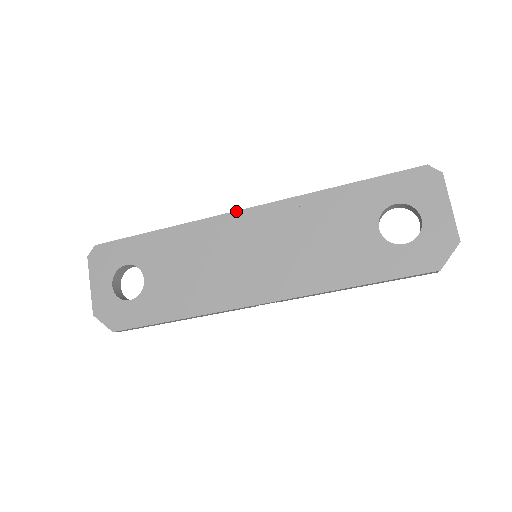
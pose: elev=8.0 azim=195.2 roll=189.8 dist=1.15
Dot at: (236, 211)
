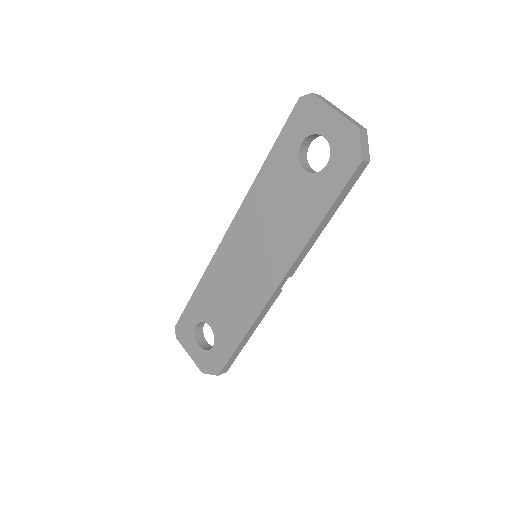
Dot at: (223, 237)
